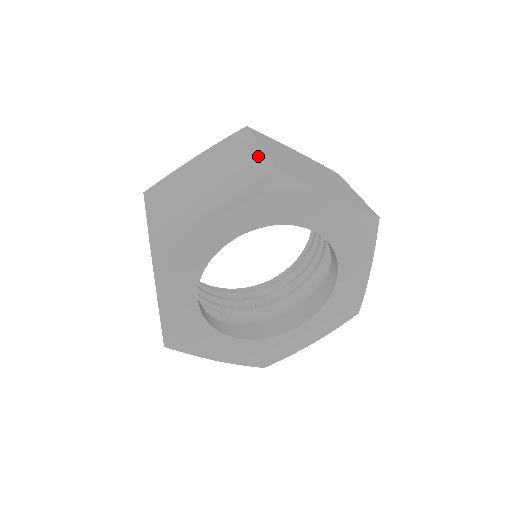
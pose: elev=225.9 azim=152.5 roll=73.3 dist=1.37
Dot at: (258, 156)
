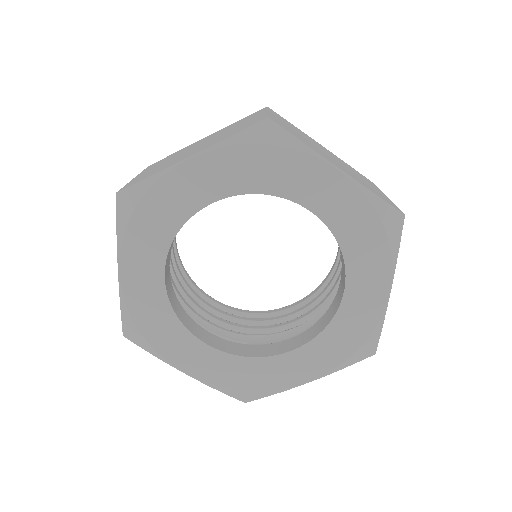
Dot at: occluded
